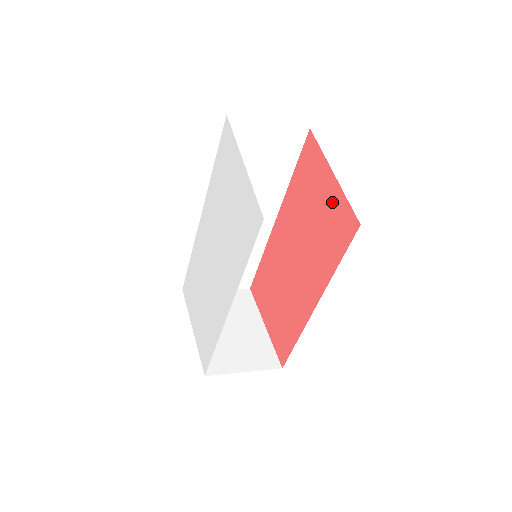
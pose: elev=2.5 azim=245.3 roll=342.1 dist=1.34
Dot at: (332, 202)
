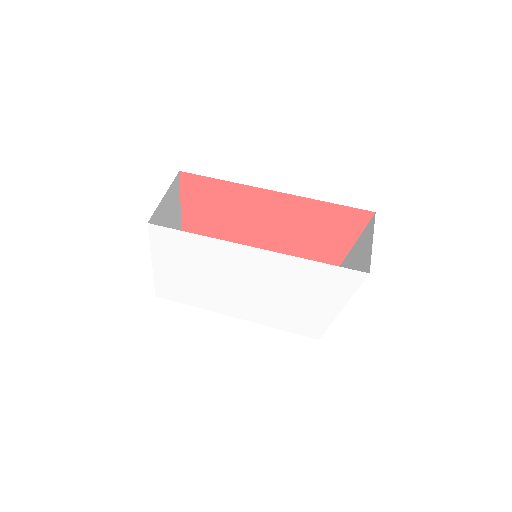
Dot at: (329, 257)
